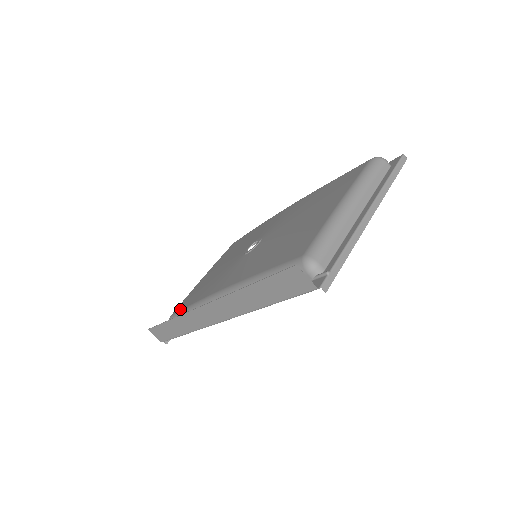
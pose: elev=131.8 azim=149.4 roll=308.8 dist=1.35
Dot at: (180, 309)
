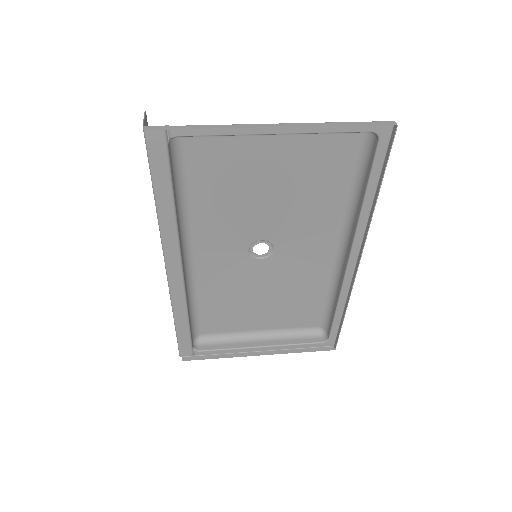
Dot at: (201, 319)
